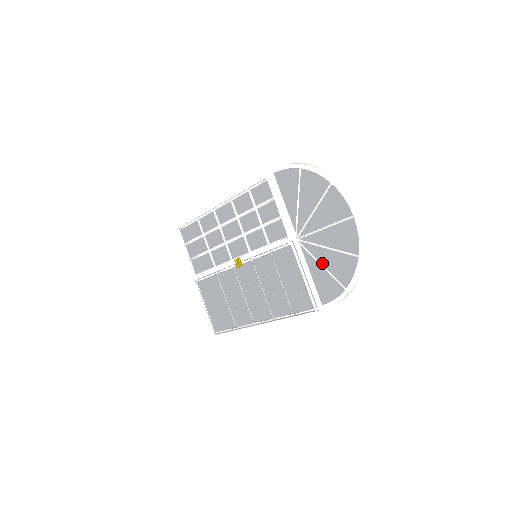
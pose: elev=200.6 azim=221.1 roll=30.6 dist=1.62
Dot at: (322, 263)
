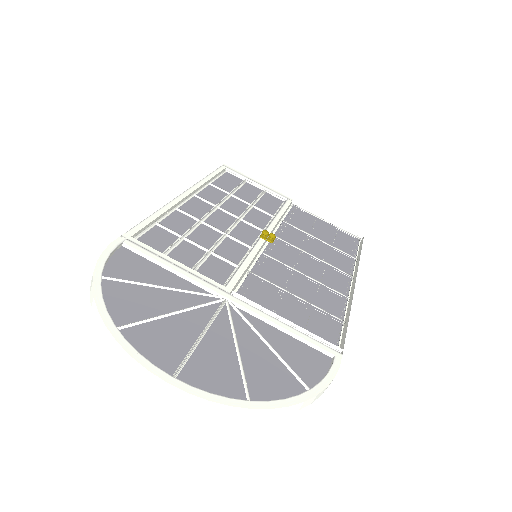
Dot at: (262, 347)
